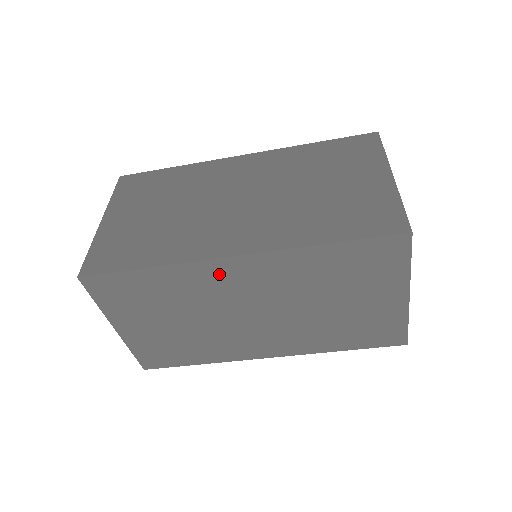
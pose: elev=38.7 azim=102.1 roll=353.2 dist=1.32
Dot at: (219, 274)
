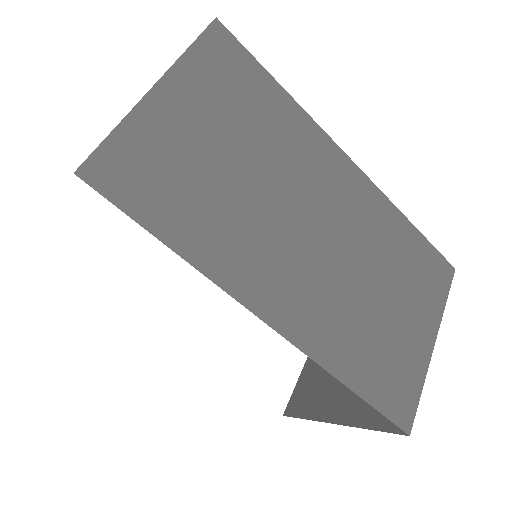
Dot at: (328, 161)
